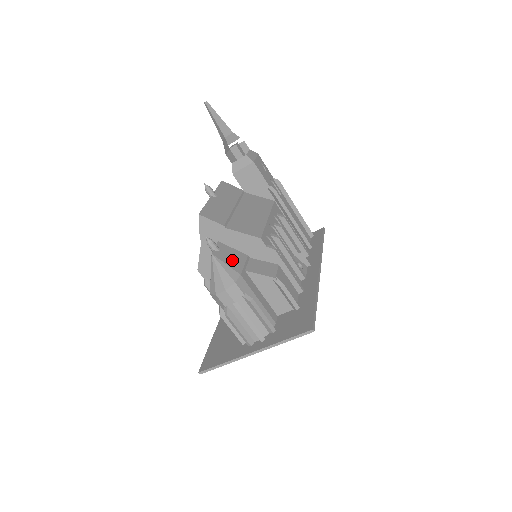
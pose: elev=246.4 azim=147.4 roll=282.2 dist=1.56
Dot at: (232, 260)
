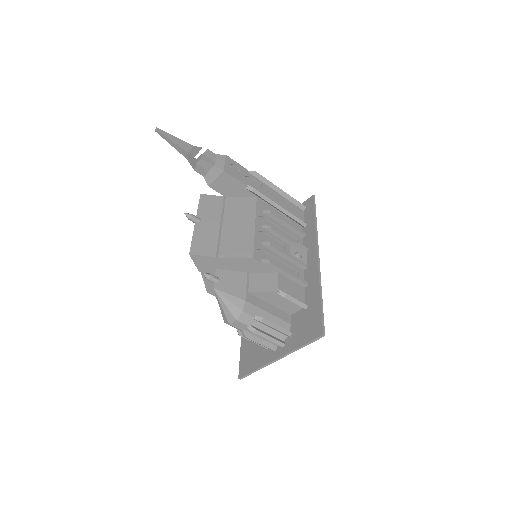
Dot at: (234, 286)
